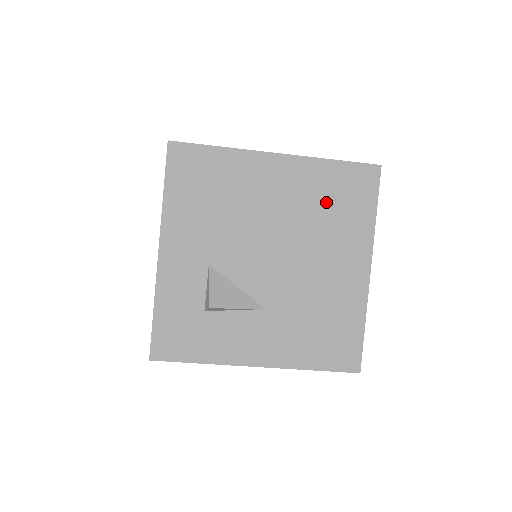
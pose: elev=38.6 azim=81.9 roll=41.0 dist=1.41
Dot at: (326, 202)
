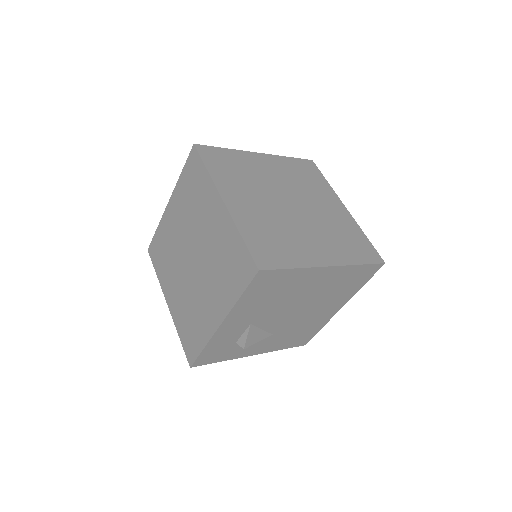
Dot at: (340, 285)
